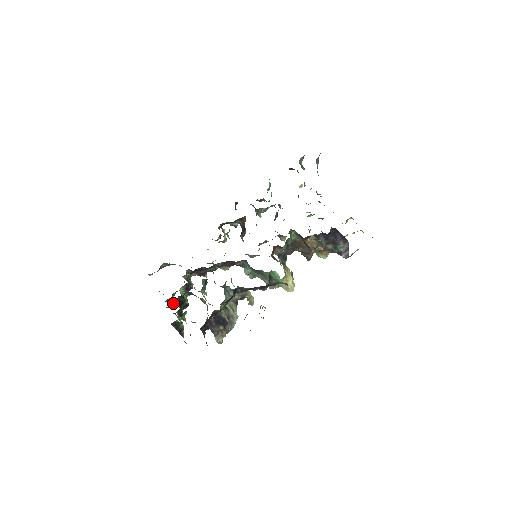
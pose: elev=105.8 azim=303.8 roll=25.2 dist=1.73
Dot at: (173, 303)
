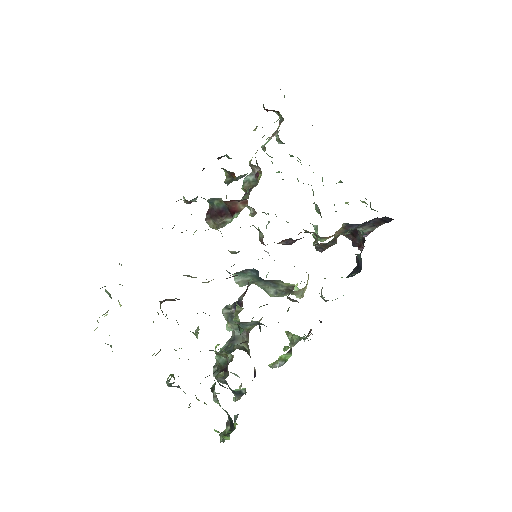
Dot at: occluded
